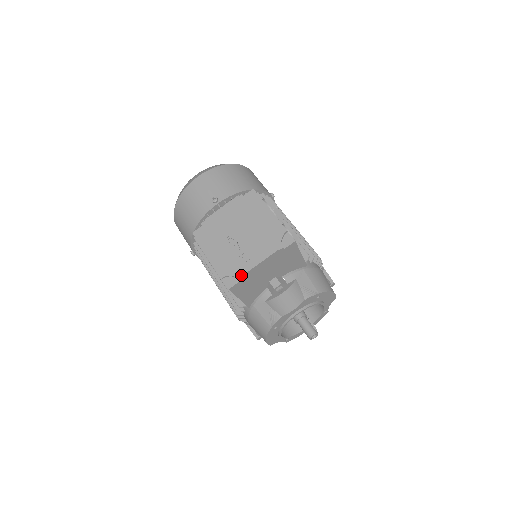
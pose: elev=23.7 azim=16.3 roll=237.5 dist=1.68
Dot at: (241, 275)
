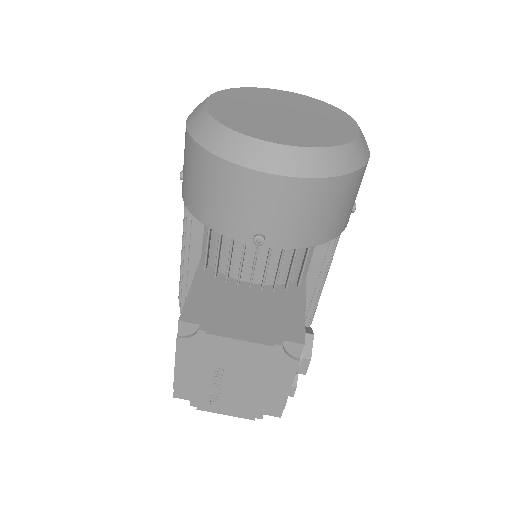
Dot at: (196, 405)
